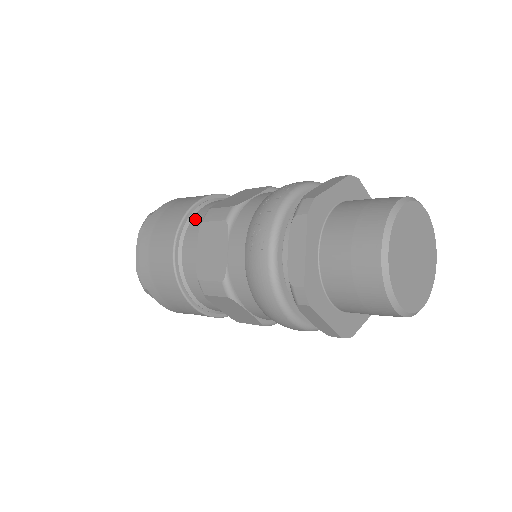
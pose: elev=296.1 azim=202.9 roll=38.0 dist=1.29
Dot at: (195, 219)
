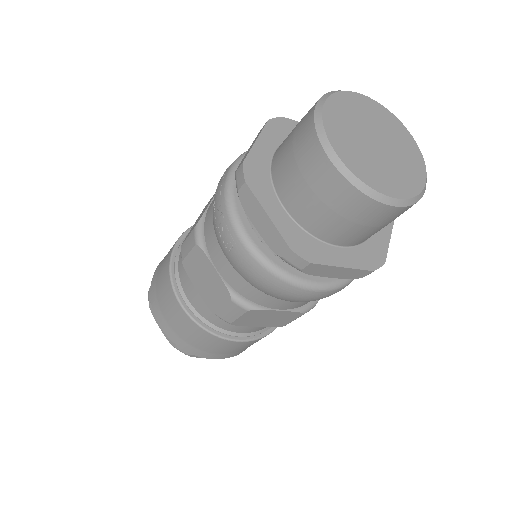
Dot at: (180, 264)
